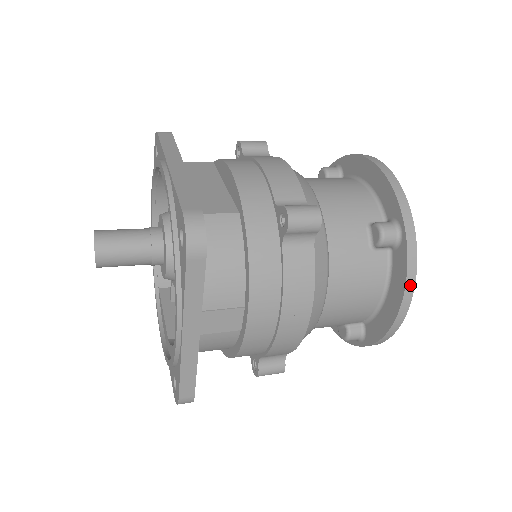
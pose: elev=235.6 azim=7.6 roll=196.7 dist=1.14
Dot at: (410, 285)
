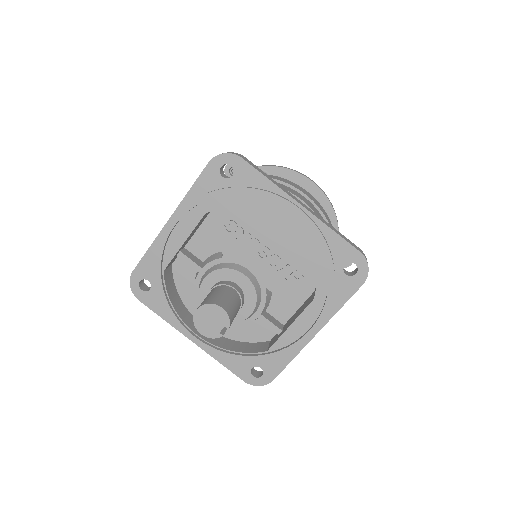
Dot at: (294, 170)
